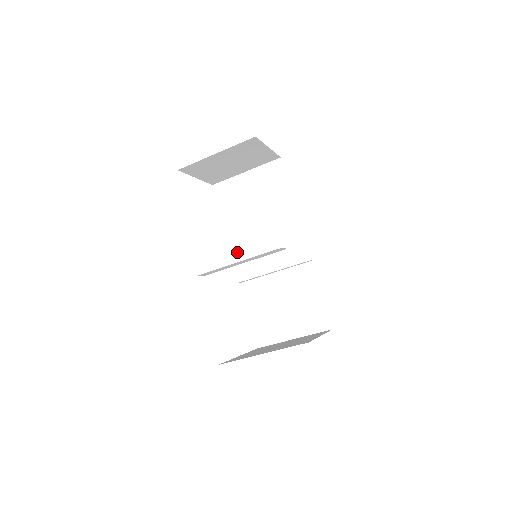
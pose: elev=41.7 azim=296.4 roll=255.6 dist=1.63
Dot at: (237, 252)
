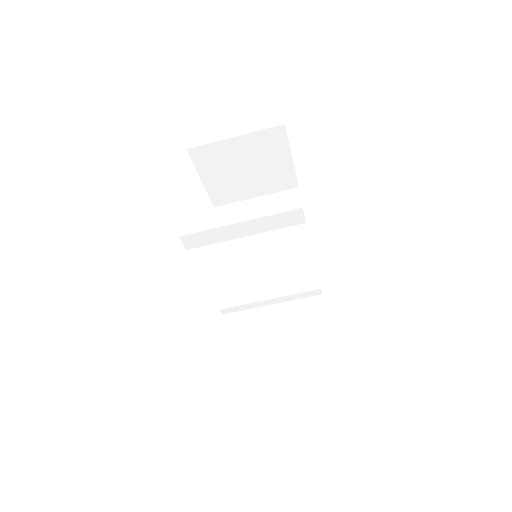
Dot at: (226, 275)
